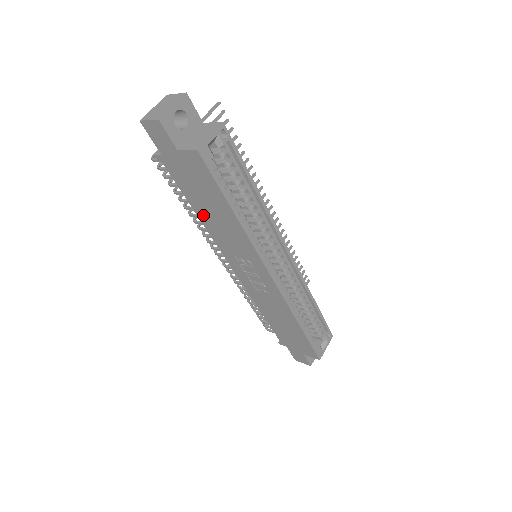
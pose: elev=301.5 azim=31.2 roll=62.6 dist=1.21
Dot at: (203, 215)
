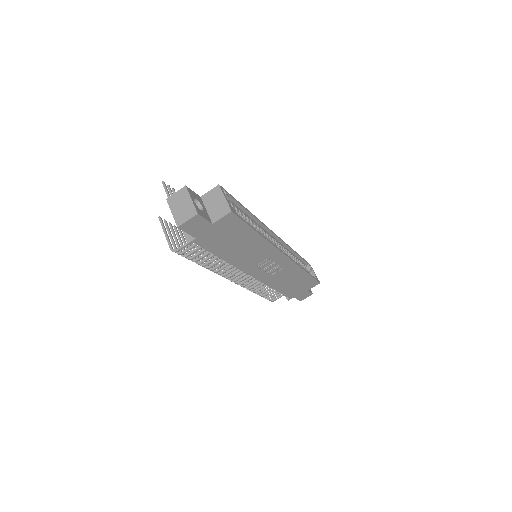
Dot at: (230, 256)
